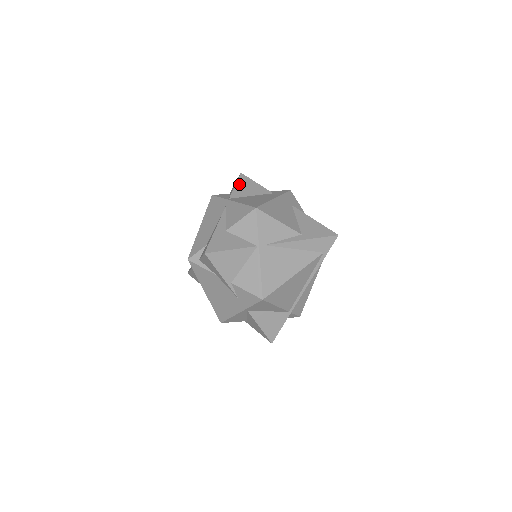
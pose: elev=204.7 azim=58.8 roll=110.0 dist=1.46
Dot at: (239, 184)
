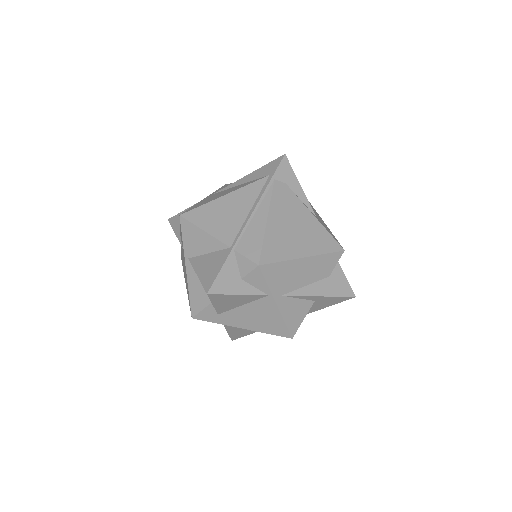
Dot at: occluded
